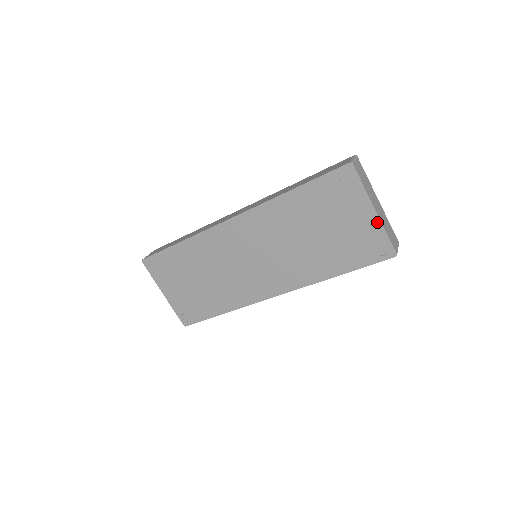
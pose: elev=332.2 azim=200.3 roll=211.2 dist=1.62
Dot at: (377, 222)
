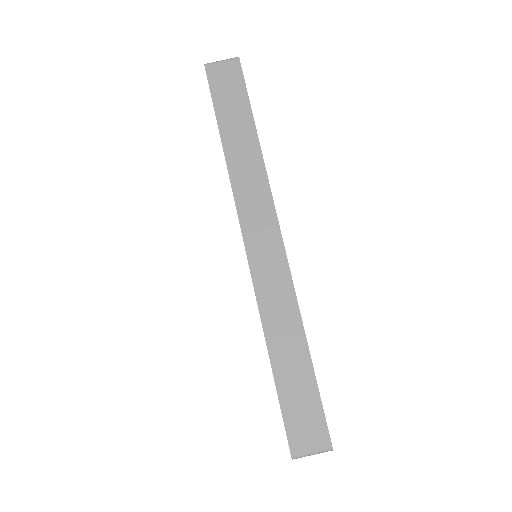
Dot at: occluded
